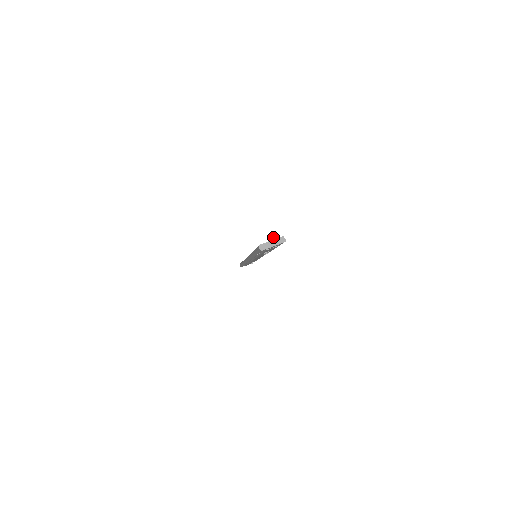
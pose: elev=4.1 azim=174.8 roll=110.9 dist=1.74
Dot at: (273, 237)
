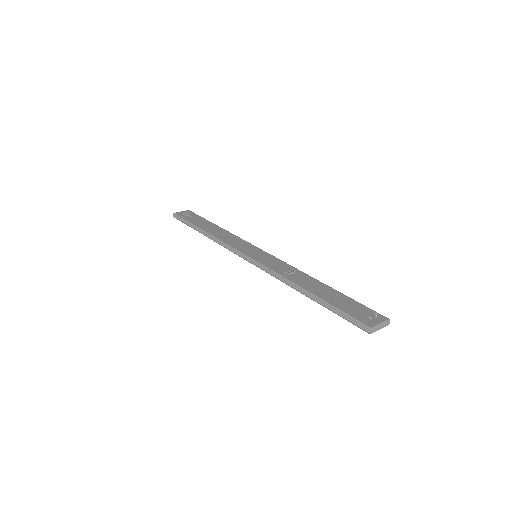
Dot at: (377, 315)
